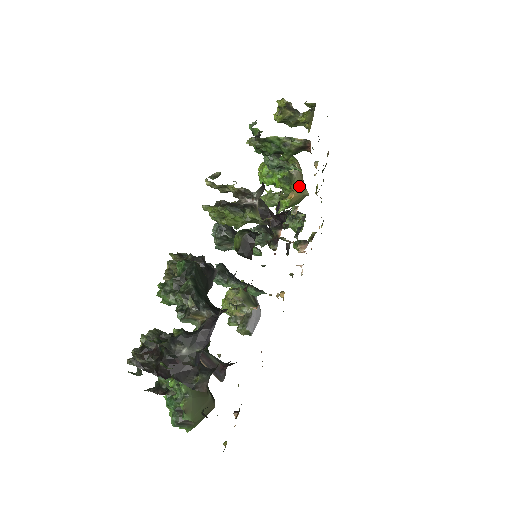
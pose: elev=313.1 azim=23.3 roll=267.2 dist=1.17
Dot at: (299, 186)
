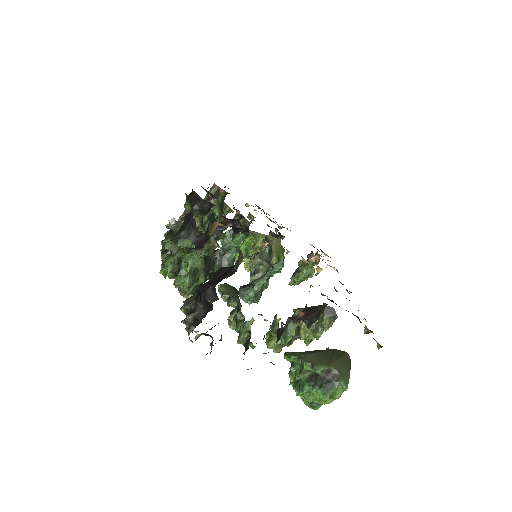
Dot at: (263, 236)
